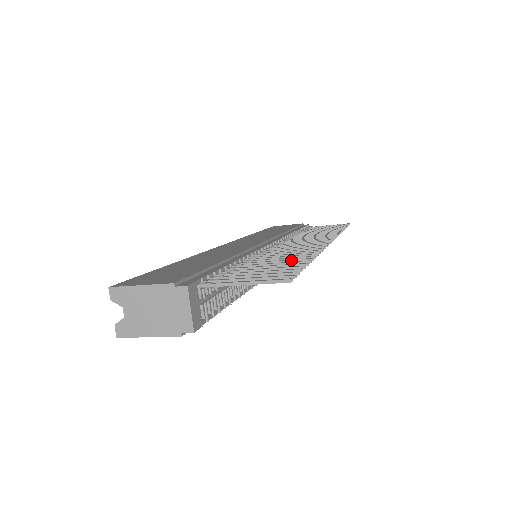
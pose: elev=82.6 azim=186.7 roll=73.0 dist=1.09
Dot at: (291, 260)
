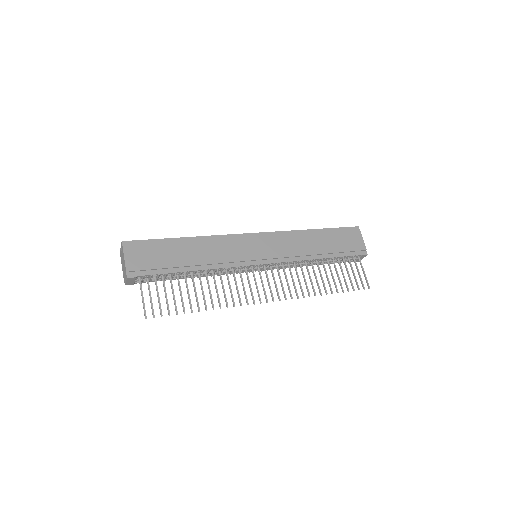
Dot at: (197, 300)
